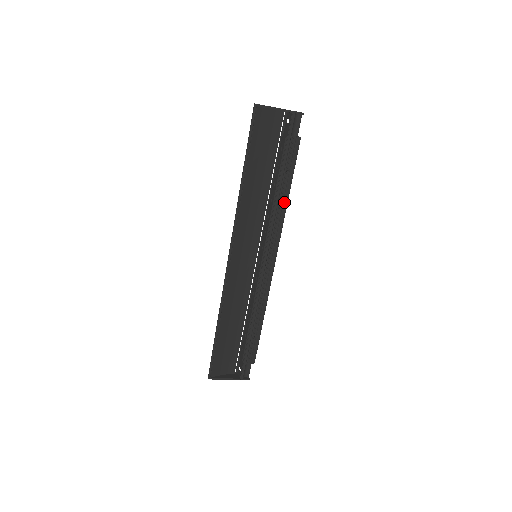
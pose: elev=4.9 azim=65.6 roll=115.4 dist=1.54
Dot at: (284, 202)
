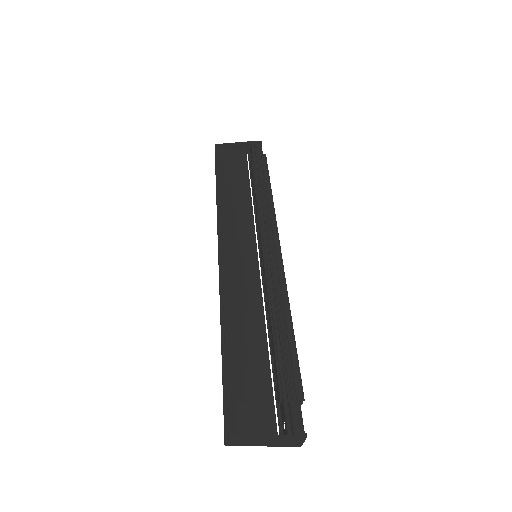
Dot at: (268, 198)
